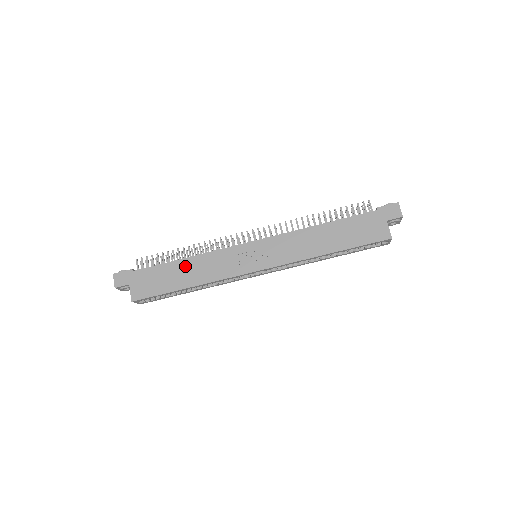
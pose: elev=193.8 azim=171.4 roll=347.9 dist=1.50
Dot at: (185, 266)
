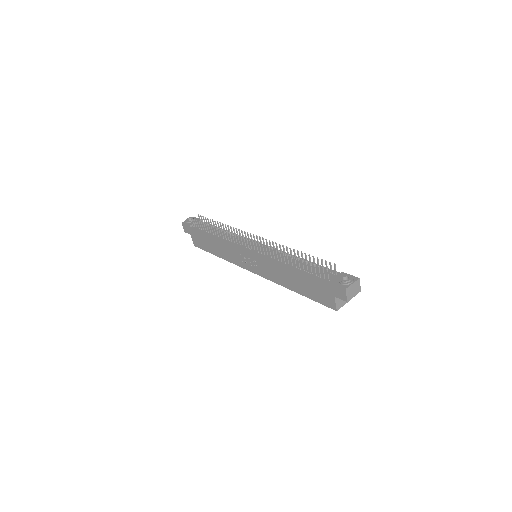
Dot at: (214, 242)
